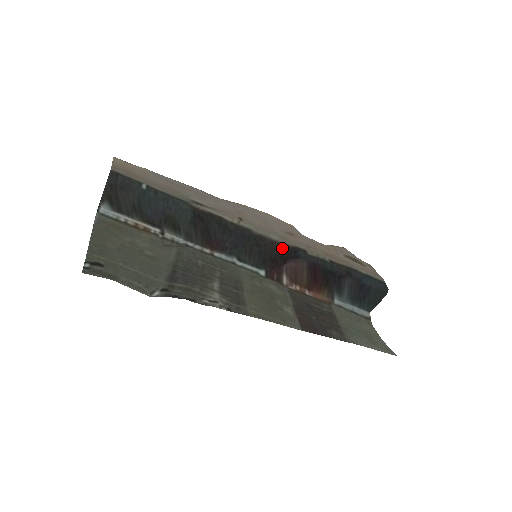
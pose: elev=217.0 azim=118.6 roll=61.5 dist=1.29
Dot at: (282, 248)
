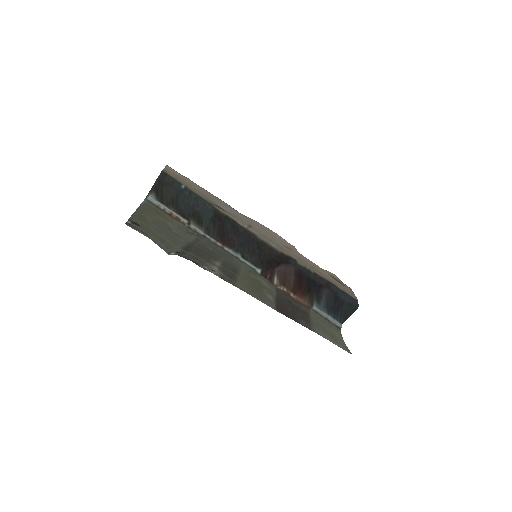
Dot at: (278, 255)
